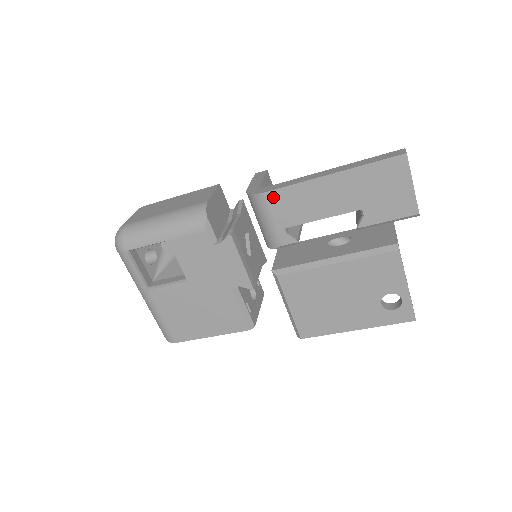
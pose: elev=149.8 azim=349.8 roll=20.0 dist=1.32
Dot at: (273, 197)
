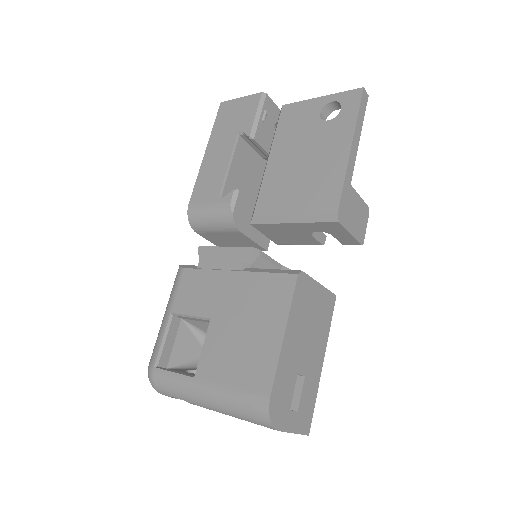
Dot at: (195, 199)
